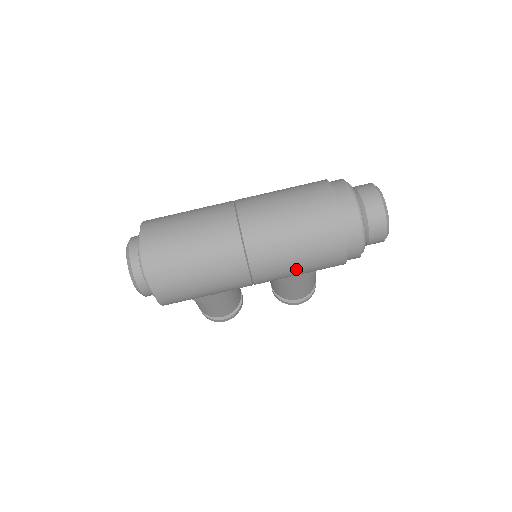
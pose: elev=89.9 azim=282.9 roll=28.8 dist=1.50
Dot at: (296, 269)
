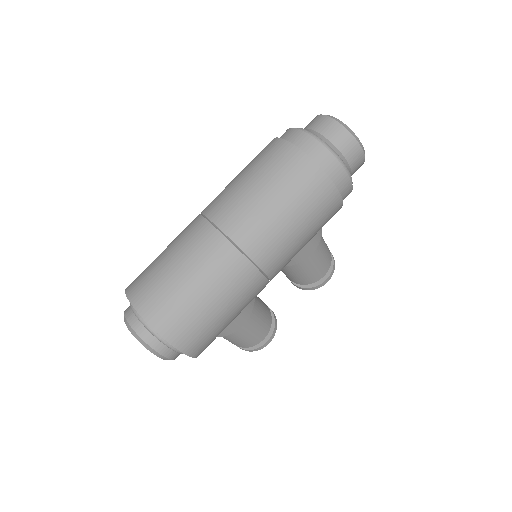
Dot at: (300, 237)
